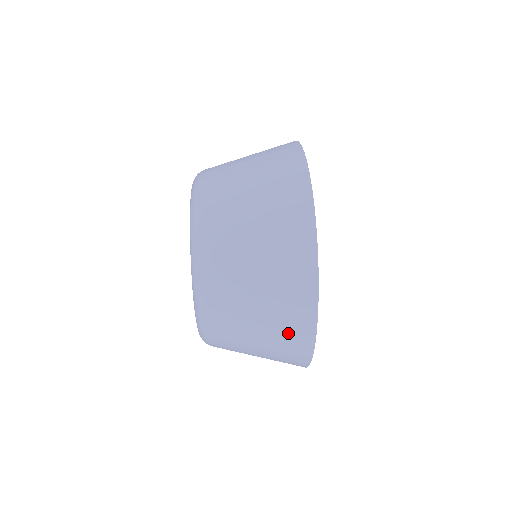
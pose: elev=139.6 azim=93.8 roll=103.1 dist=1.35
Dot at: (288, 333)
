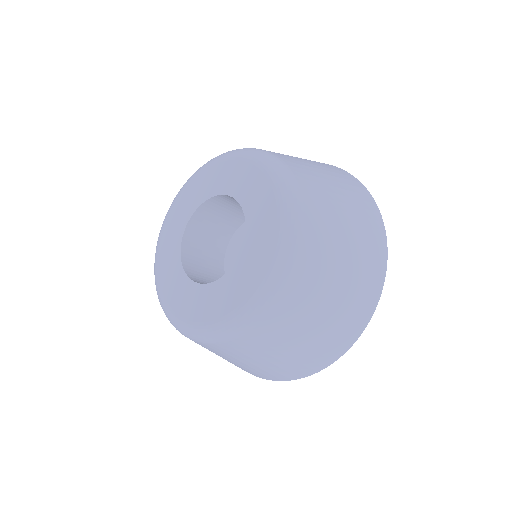
Dot at: (347, 320)
